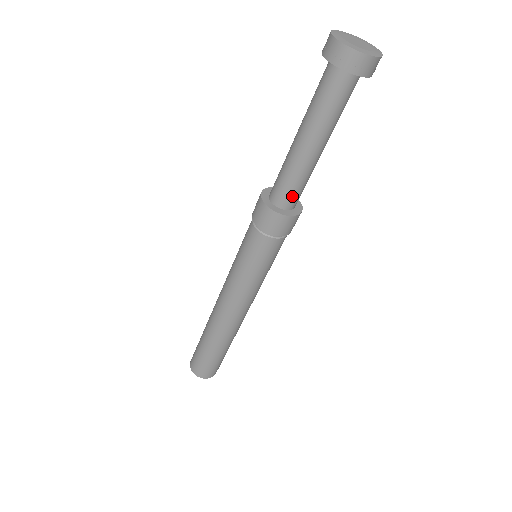
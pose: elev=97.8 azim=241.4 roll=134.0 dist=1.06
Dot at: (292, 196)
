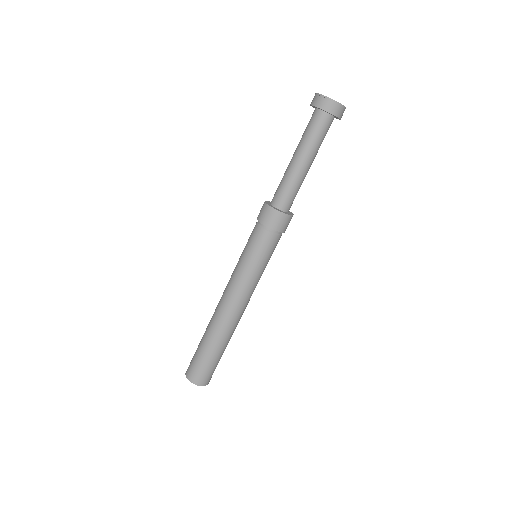
Dot at: (289, 200)
